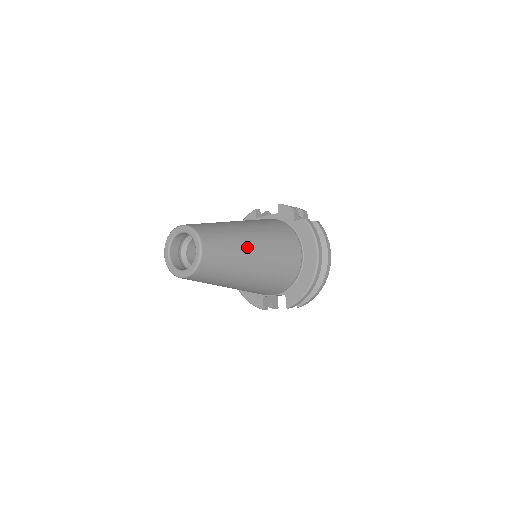
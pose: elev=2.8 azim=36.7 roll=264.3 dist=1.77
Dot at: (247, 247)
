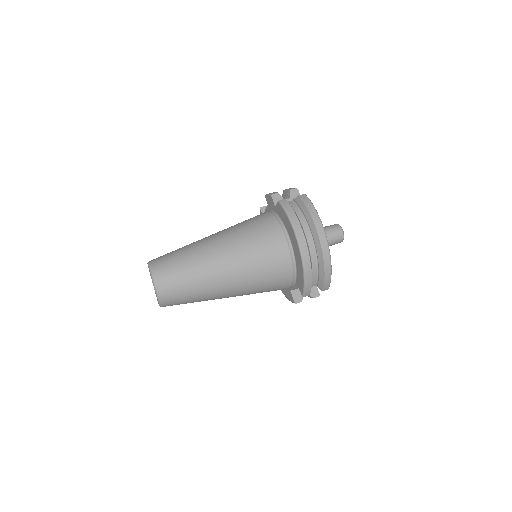
Dot at: (207, 258)
